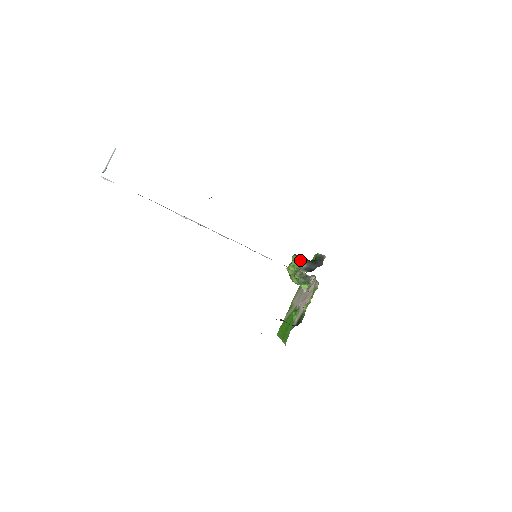
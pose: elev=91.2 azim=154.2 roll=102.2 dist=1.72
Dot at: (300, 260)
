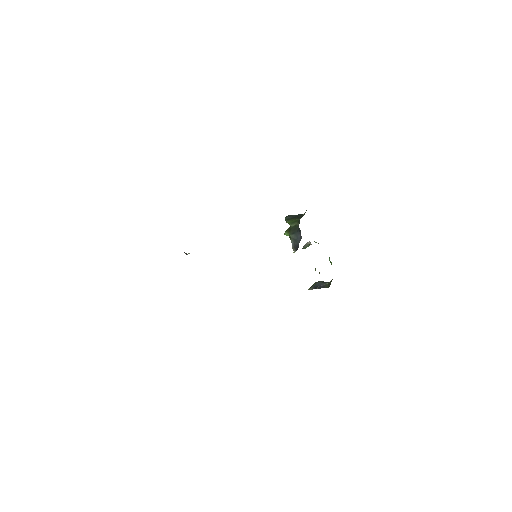
Dot at: (289, 230)
